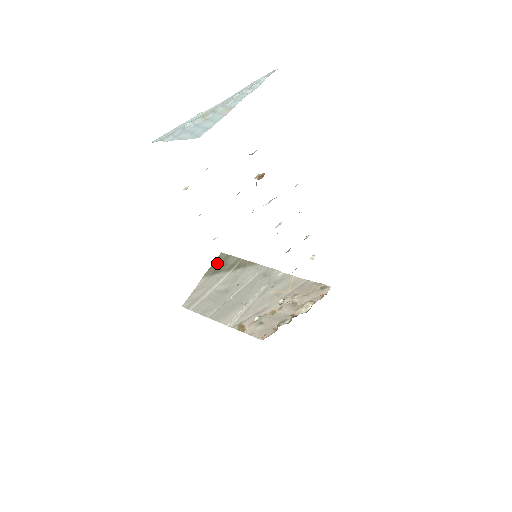
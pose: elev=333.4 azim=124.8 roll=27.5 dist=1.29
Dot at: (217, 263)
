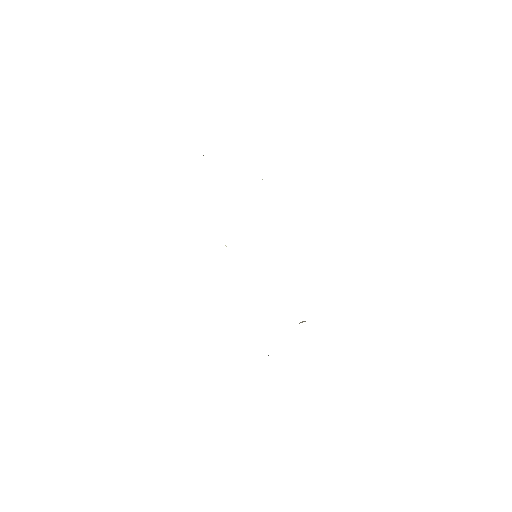
Dot at: occluded
